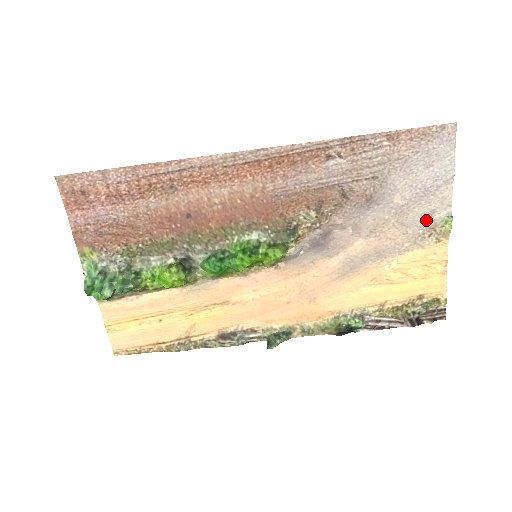
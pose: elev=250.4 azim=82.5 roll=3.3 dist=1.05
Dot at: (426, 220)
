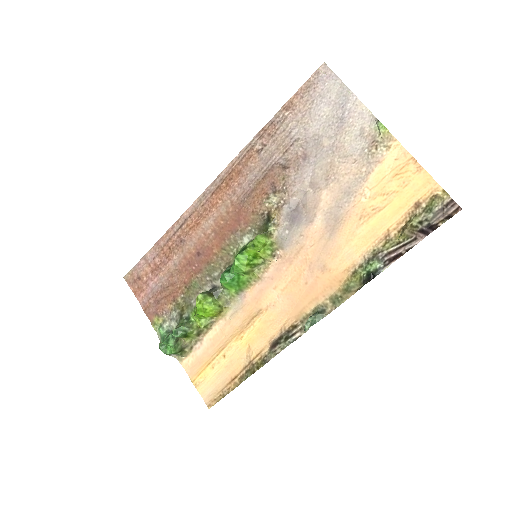
Dot at: (363, 140)
